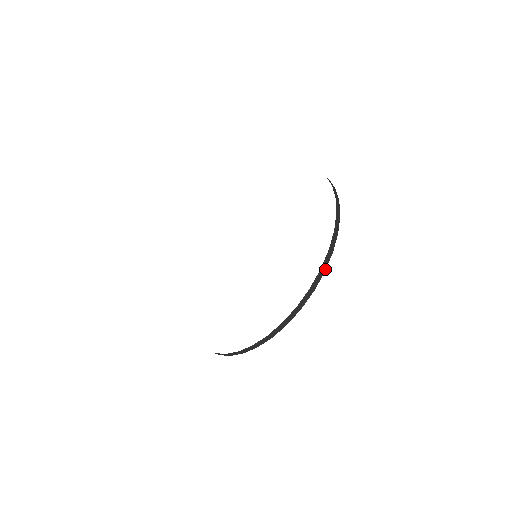
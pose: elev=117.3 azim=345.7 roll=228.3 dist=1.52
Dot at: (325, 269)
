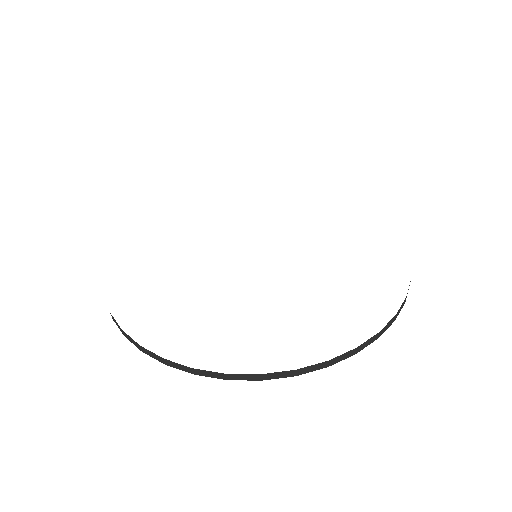
Dot at: (265, 379)
